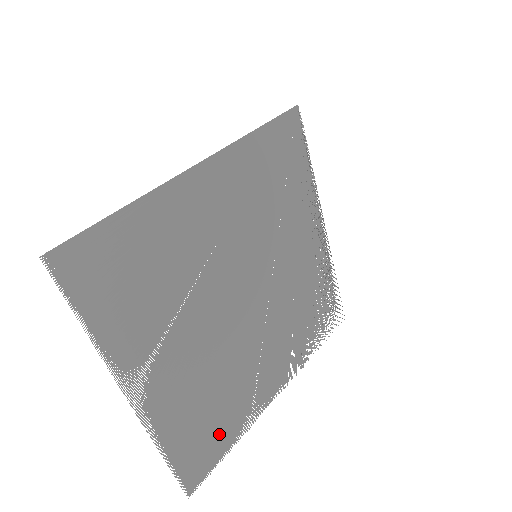
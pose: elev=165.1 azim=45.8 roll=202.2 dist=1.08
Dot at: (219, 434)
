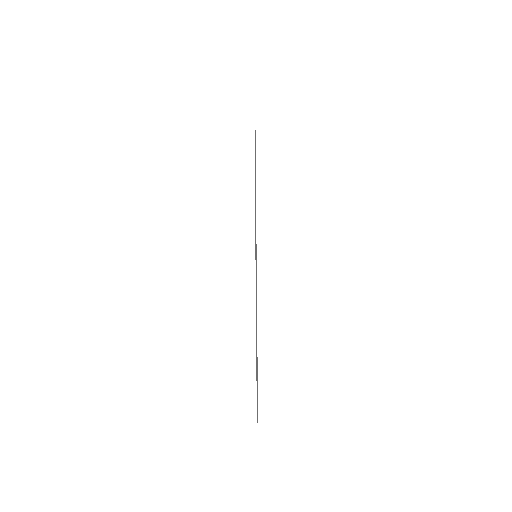
Dot at: occluded
